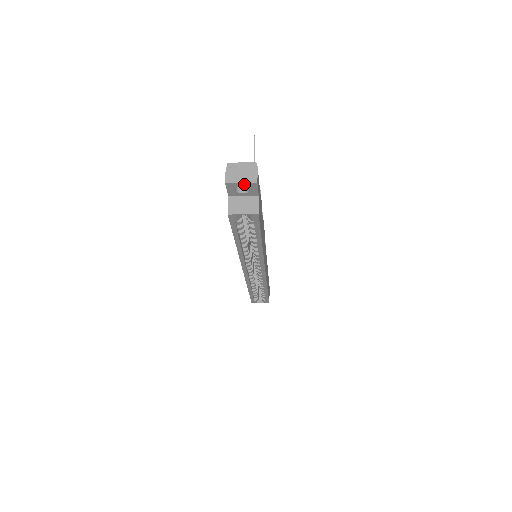
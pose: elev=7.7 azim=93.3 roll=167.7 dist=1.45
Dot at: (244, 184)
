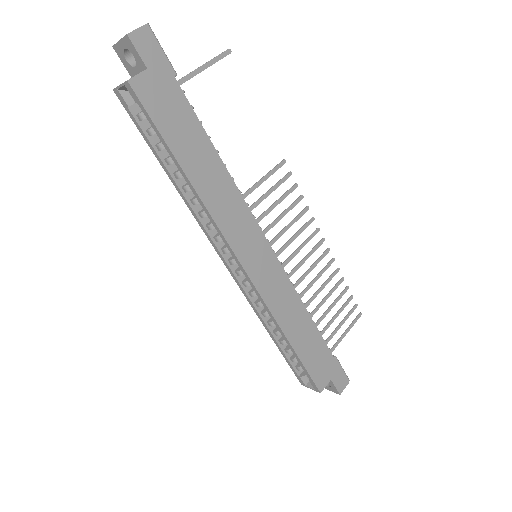
Dot at: (123, 43)
